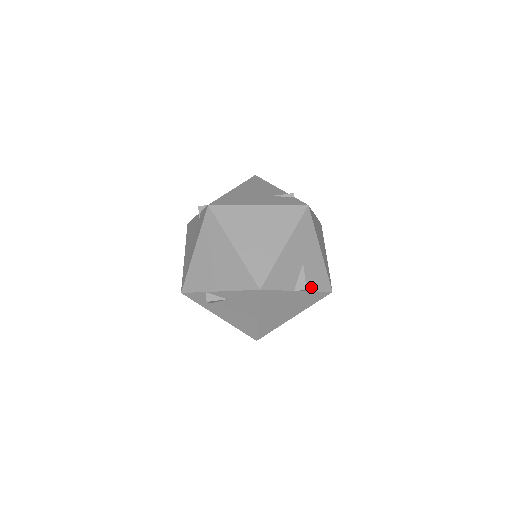
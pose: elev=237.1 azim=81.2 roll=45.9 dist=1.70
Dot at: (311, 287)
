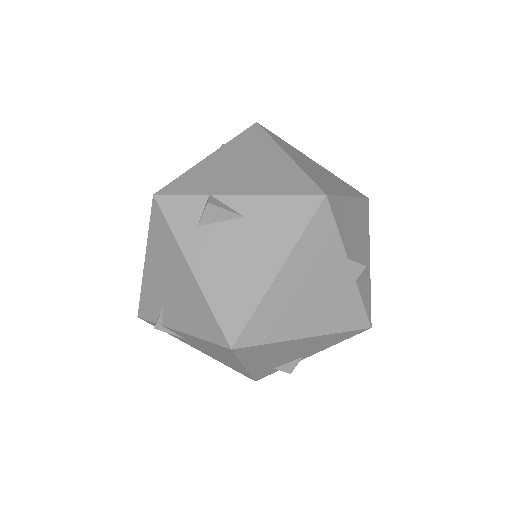
Dot at: (359, 284)
